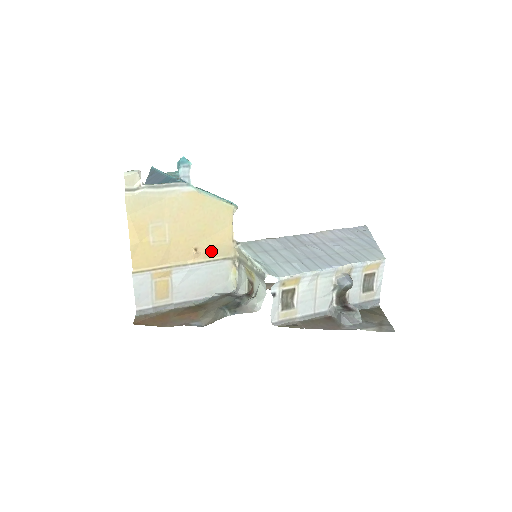
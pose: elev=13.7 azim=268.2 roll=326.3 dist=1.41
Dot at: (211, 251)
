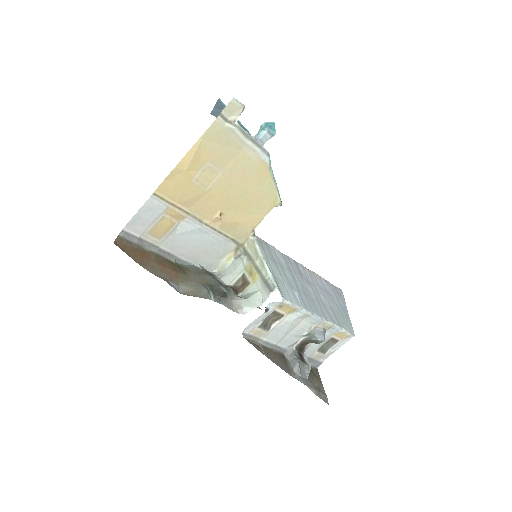
Dot at: (230, 225)
